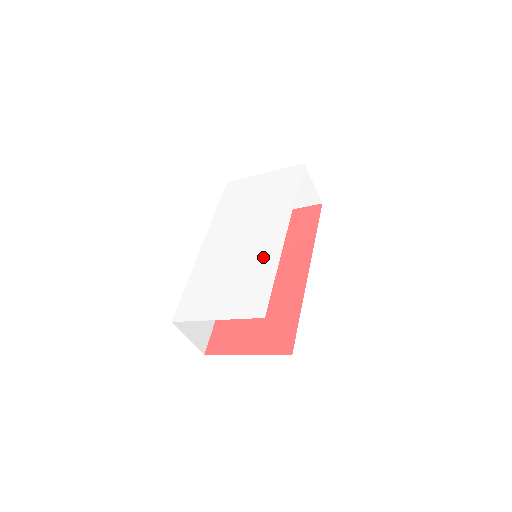
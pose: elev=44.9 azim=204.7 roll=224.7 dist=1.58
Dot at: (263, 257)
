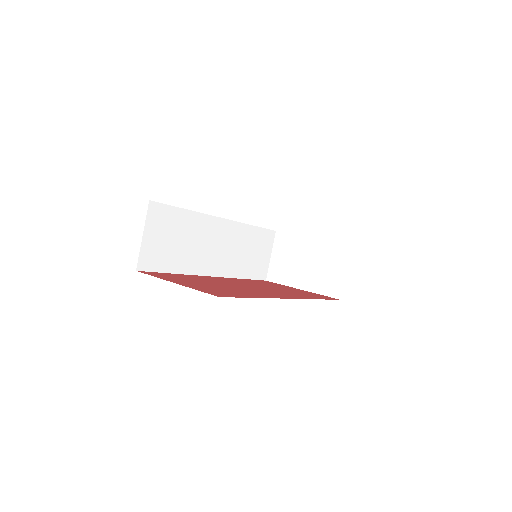
Dot at: occluded
